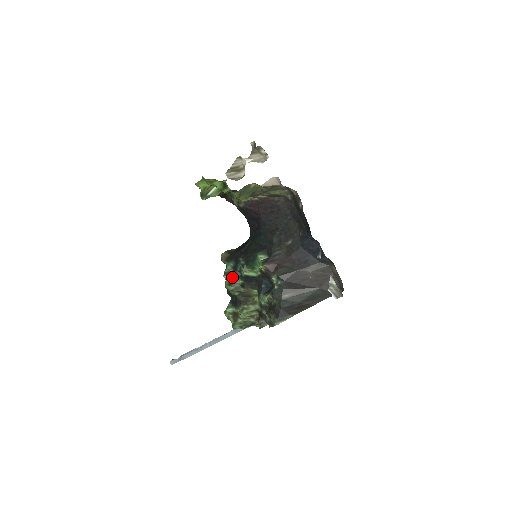
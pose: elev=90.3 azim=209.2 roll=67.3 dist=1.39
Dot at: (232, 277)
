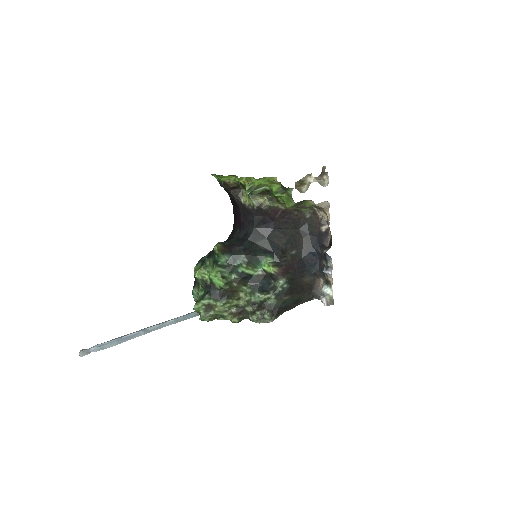
Dot at: (226, 271)
